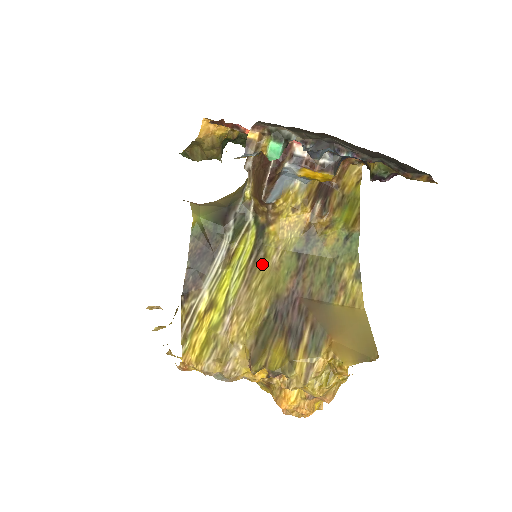
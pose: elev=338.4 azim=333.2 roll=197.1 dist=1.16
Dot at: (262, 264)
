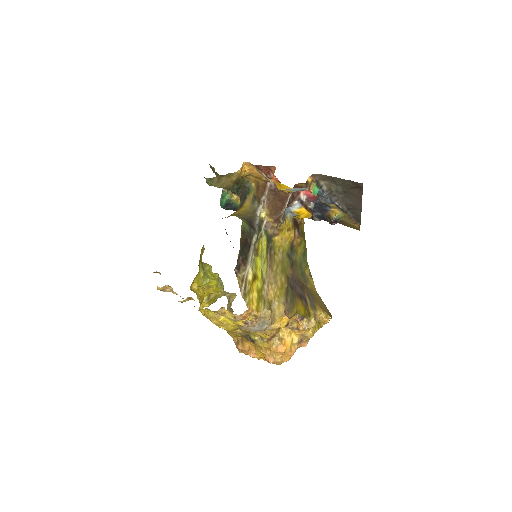
Dot at: (274, 258)
